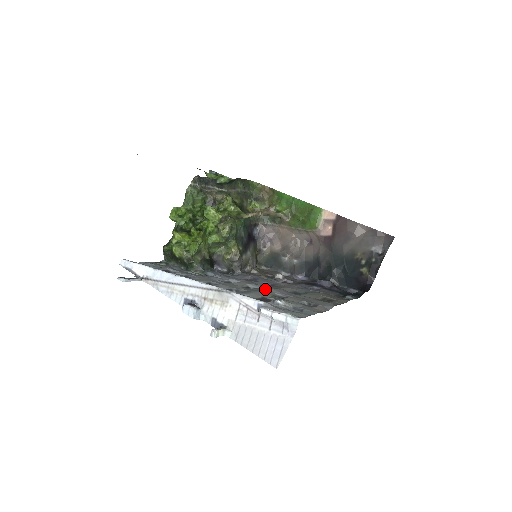
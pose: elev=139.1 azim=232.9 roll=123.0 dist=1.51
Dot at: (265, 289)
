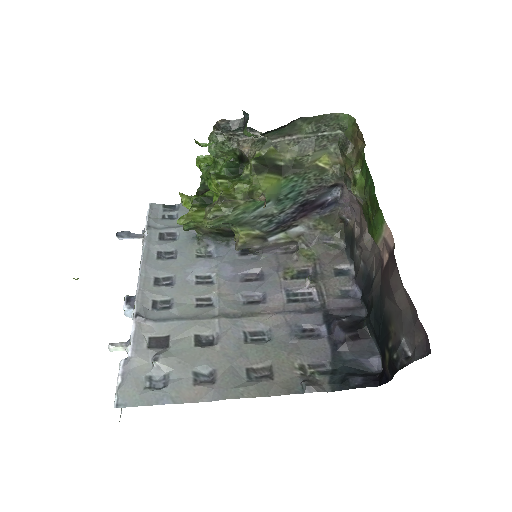
Dot at: (208, 317)
